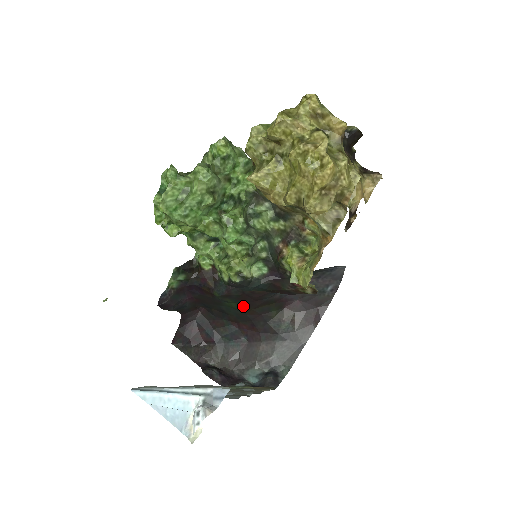
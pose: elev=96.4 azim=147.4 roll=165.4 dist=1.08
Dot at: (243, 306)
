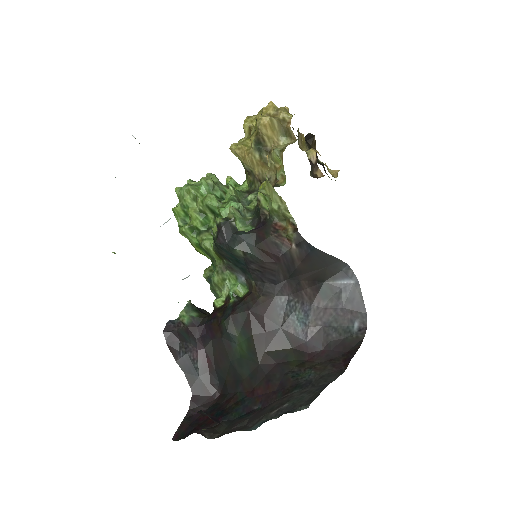
Dot at: (253, 343)
